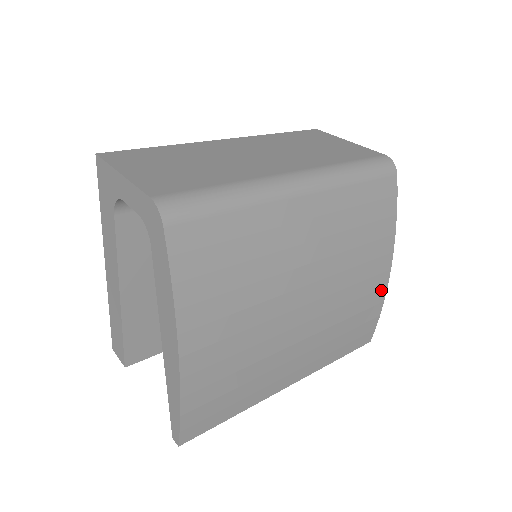
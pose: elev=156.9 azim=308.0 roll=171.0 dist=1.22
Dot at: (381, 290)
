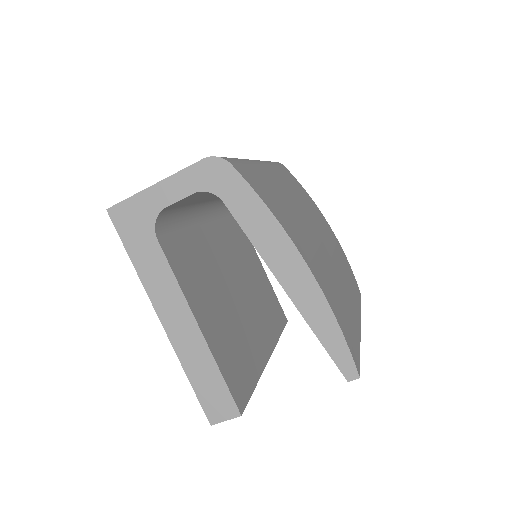
Dot at: (338, 243)
